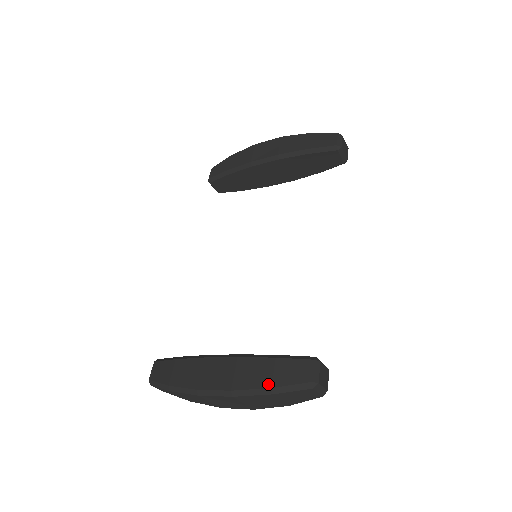
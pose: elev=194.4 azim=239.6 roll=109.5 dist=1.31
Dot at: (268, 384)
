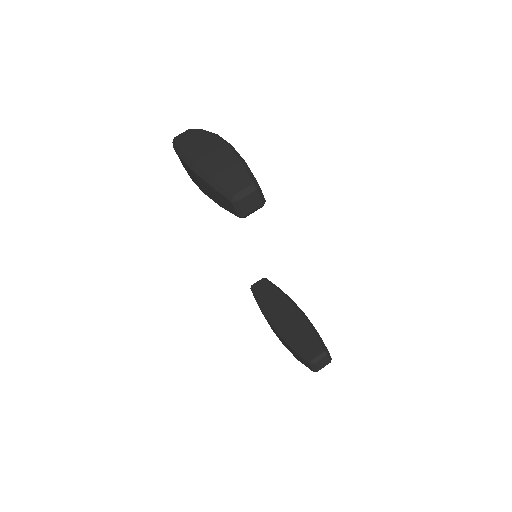
Dot at: (296, 358)
